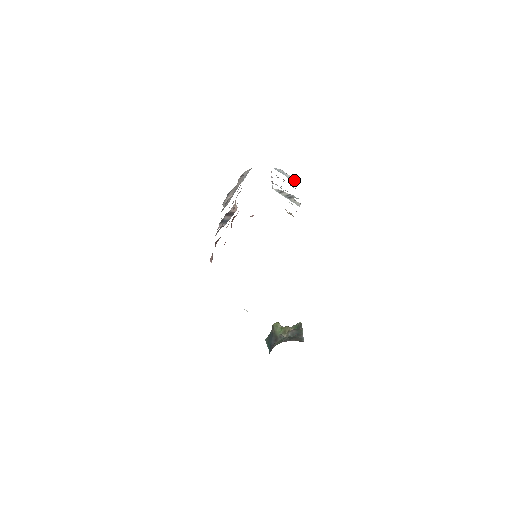
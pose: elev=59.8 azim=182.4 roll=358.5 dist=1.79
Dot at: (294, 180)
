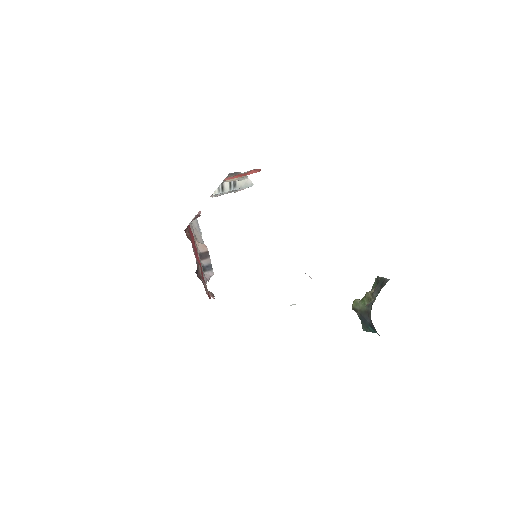
Dot at: occluded
